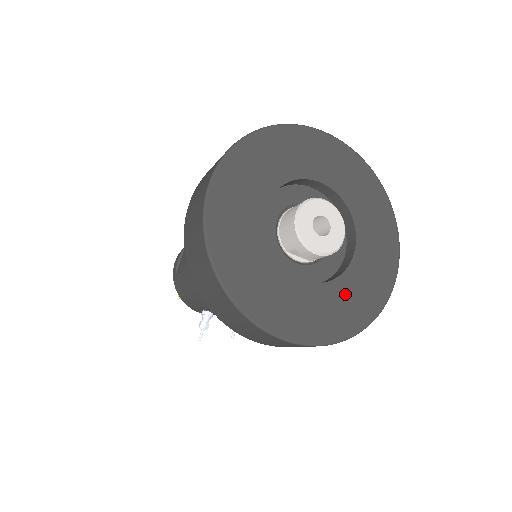
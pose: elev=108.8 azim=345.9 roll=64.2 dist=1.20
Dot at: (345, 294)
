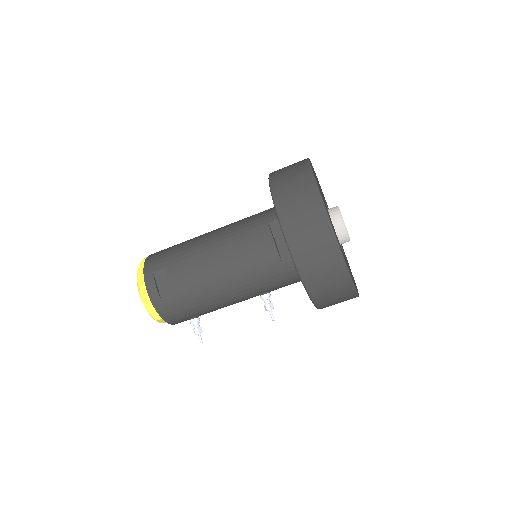
Dot at: occluded
